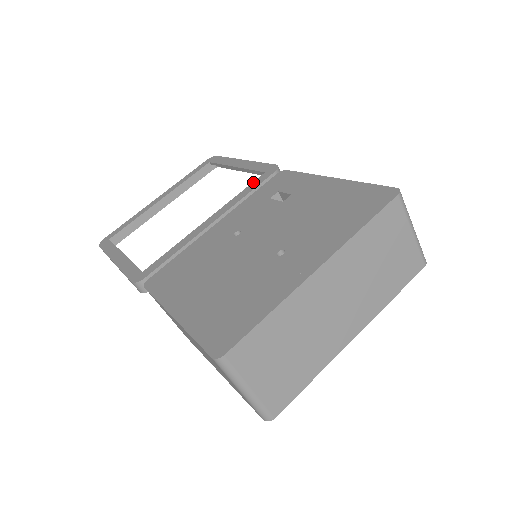
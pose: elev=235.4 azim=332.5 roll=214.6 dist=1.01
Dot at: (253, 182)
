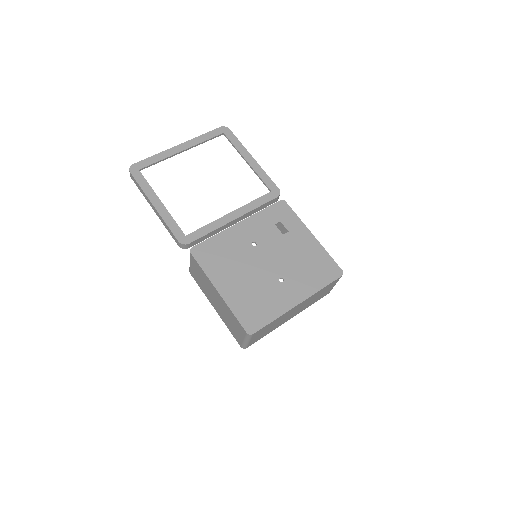
Dot at: (263, 196)
